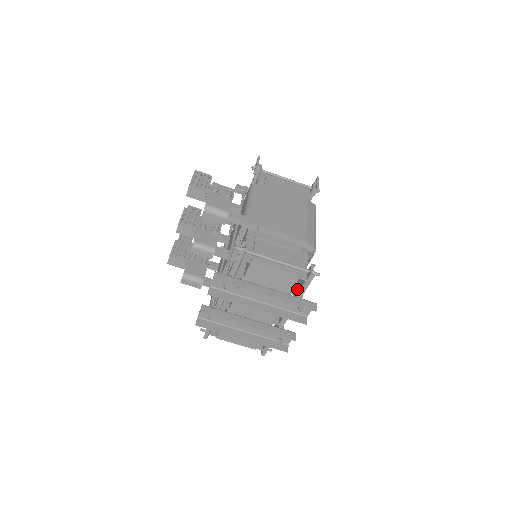
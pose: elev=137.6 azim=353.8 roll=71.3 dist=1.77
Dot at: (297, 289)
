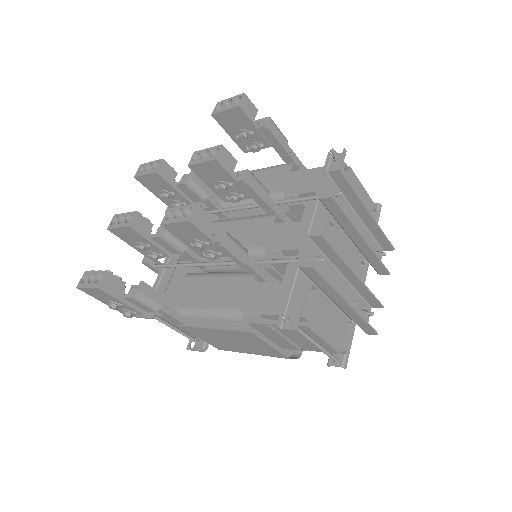
Dot at: occluded
